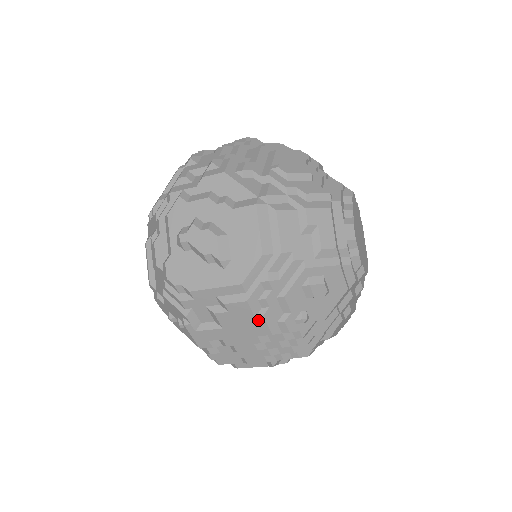
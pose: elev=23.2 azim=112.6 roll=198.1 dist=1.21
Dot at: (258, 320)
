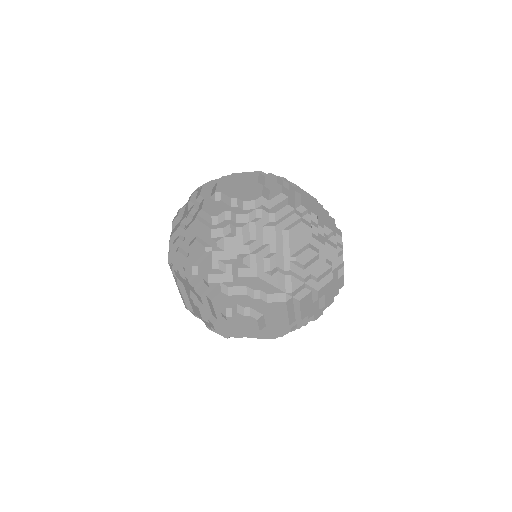
Dot at: occluded
